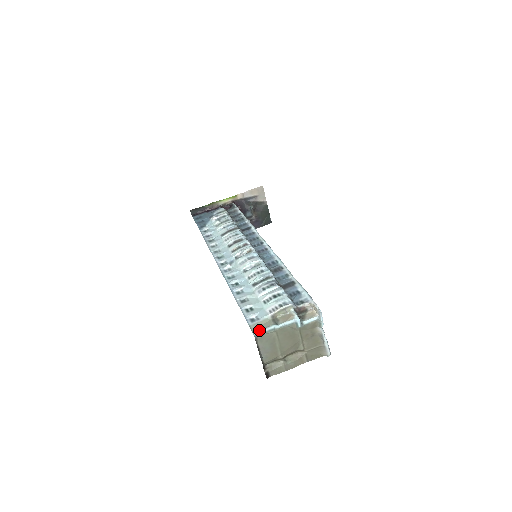
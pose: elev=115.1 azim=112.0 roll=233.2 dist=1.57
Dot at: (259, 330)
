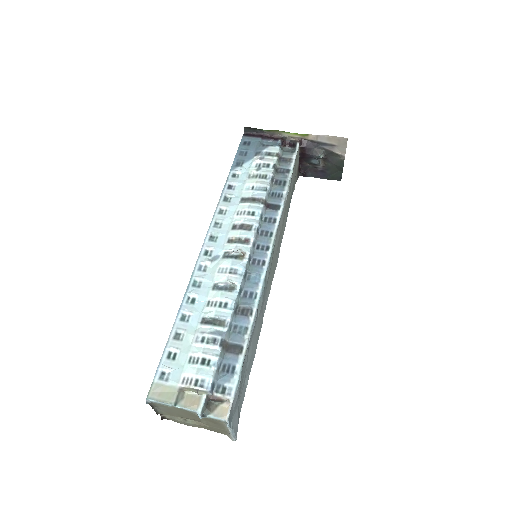
Dot at: (154, 399)
